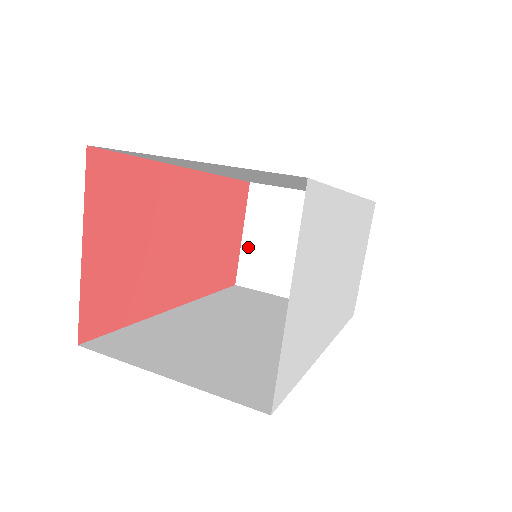
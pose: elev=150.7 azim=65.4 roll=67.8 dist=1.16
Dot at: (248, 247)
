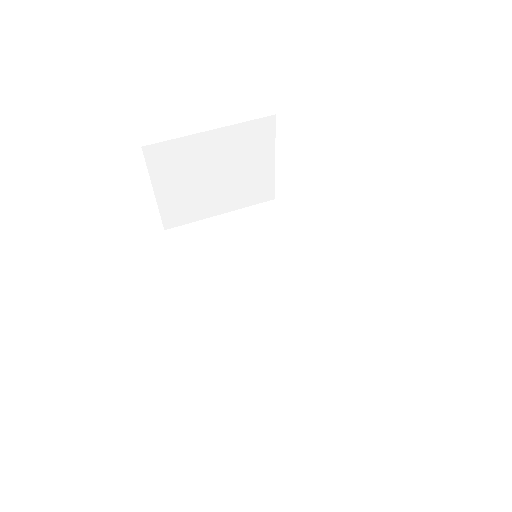
Dot at: (165, 199)
